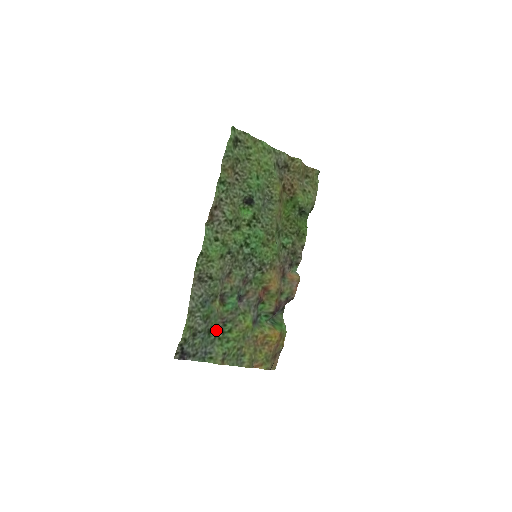
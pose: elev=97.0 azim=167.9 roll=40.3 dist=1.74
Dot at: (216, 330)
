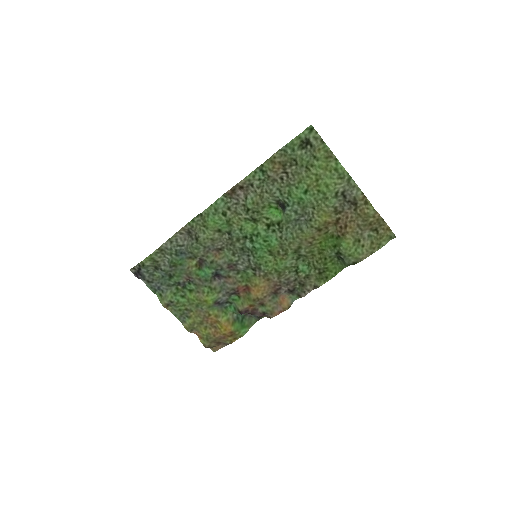
Dot at: (177, 280)
